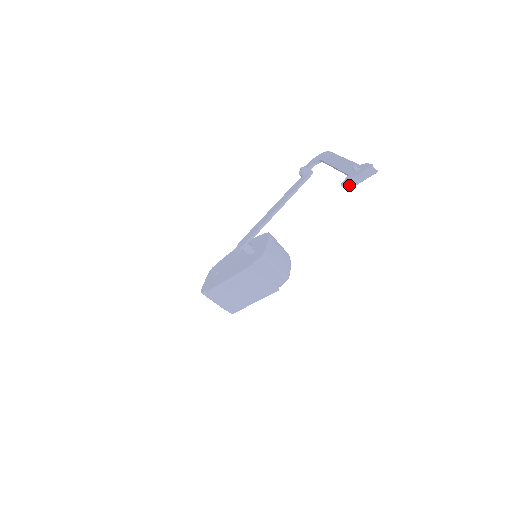
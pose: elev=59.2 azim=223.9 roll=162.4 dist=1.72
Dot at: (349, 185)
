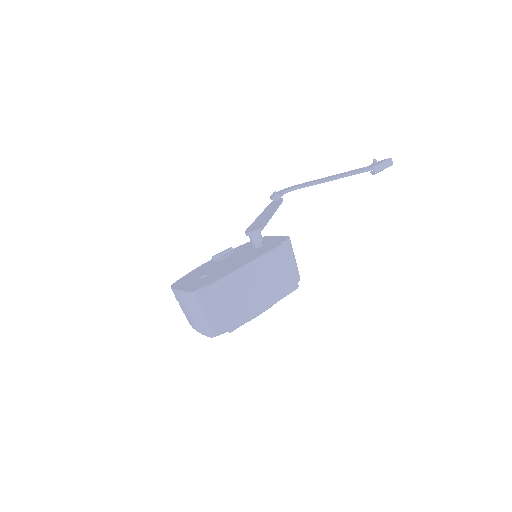
Dot at: (378, 169)
